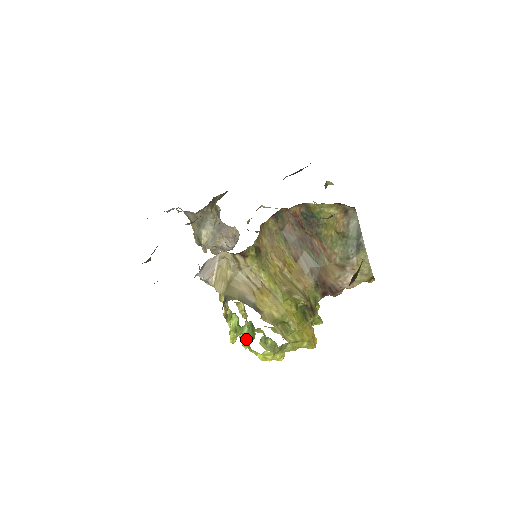
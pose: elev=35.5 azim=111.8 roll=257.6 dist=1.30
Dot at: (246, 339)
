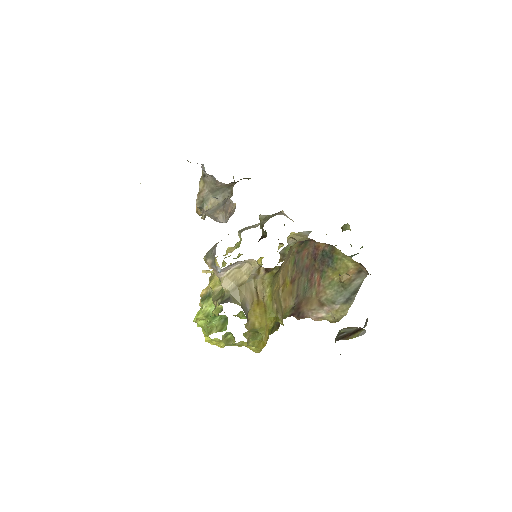
Dot at: (210, 325)
